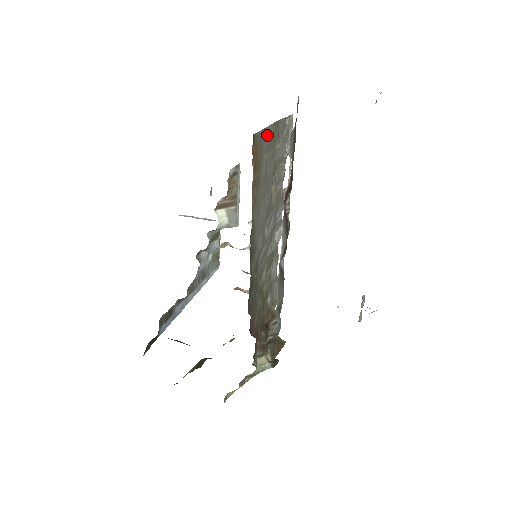
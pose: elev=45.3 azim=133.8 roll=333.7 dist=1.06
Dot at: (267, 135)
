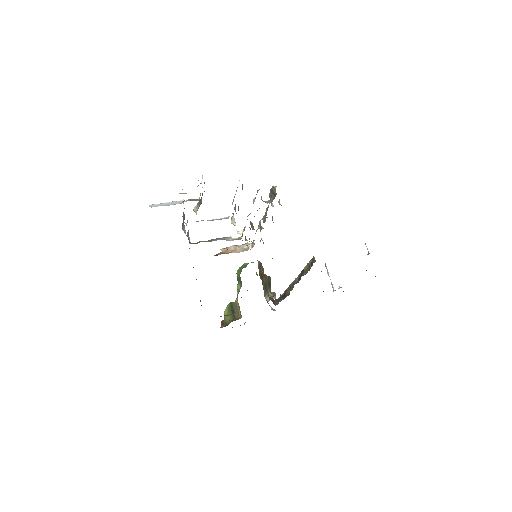
Dot at: occluded
